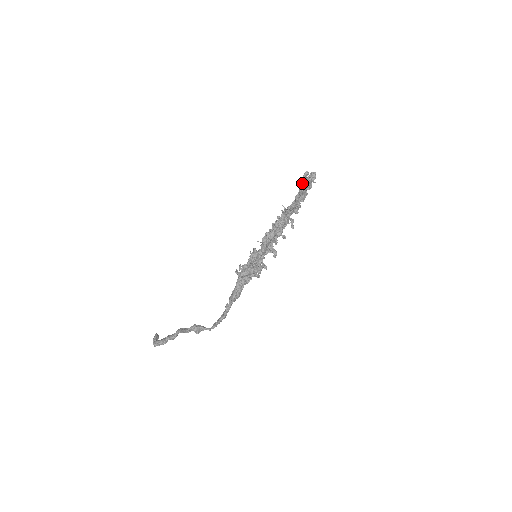
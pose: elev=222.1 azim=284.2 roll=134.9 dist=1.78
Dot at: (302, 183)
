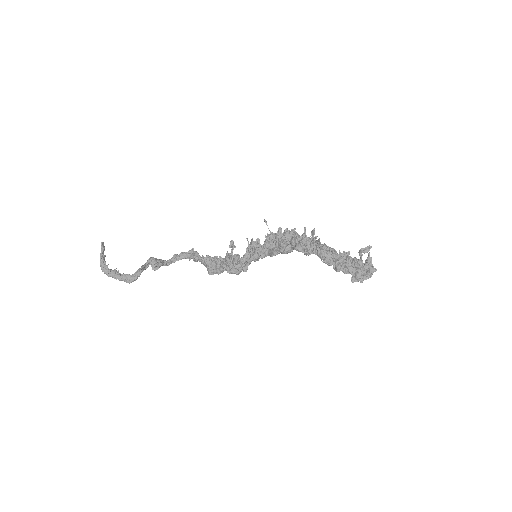
Dot at: (355, 267)
